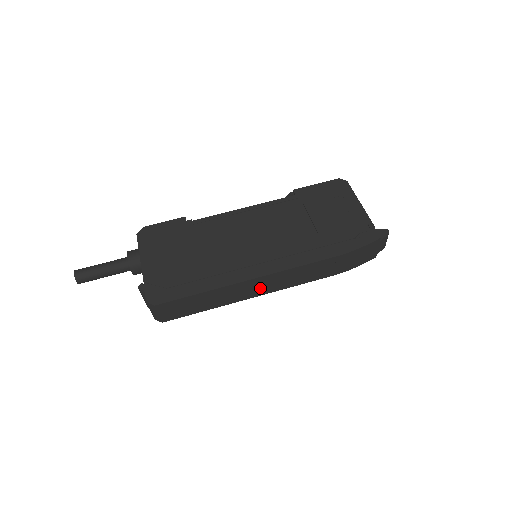
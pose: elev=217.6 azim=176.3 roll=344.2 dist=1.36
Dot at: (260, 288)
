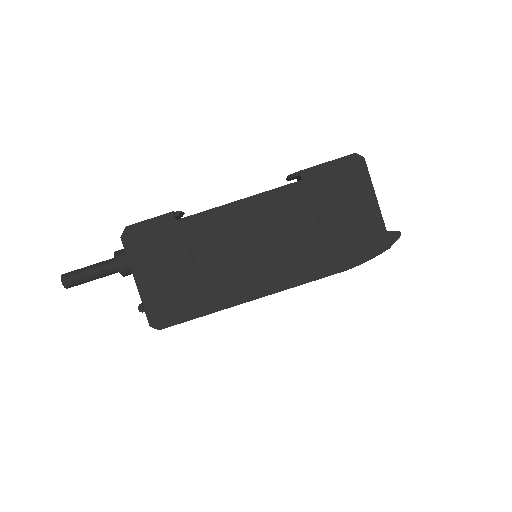
Dot at: occluded
